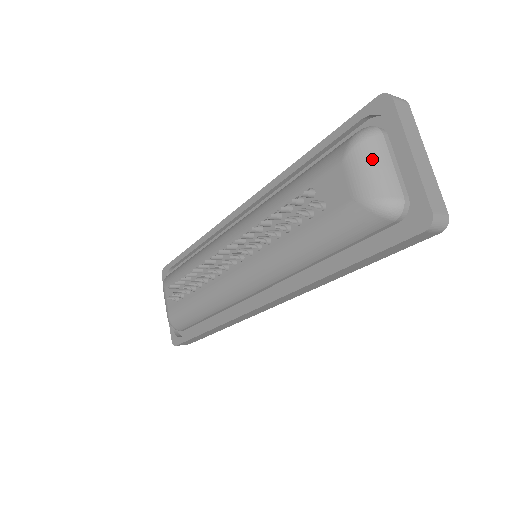
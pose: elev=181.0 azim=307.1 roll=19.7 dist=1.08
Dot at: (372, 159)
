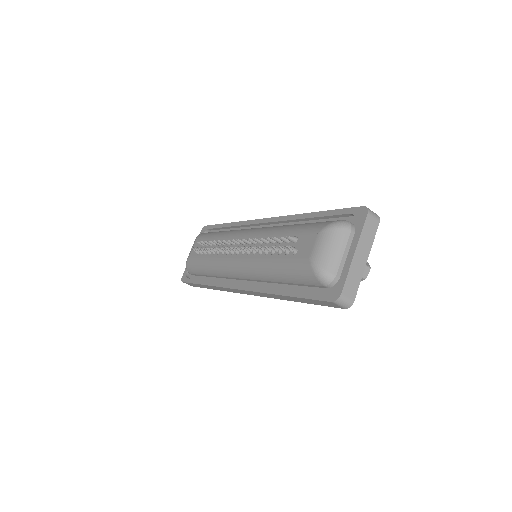
Dot at: (333, 242)
